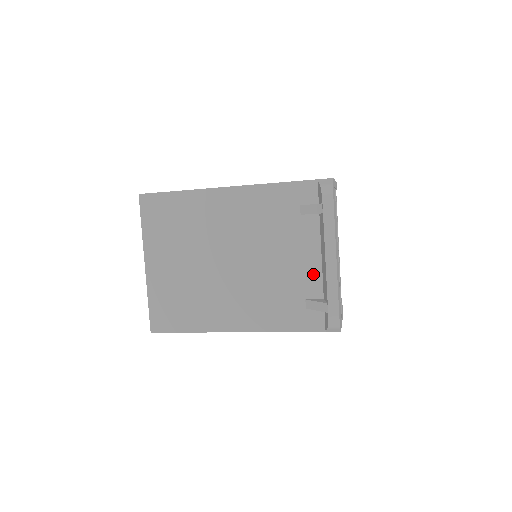
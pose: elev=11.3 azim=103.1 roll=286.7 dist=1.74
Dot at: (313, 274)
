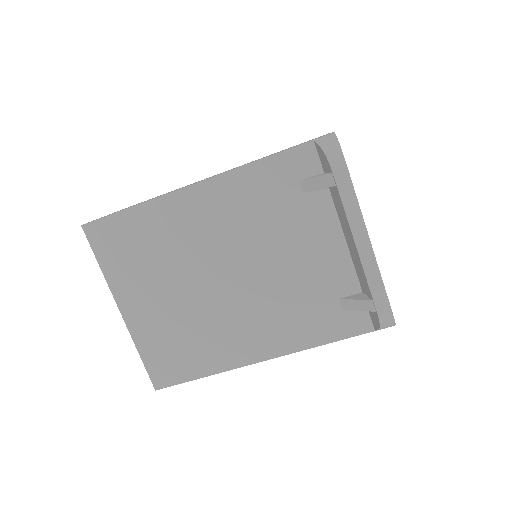
Dot at: (340, 265)
